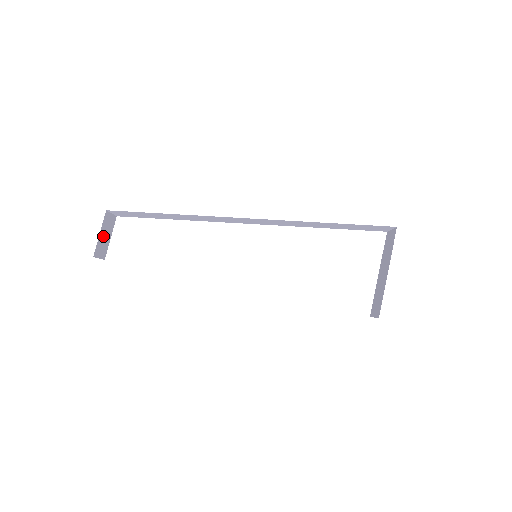
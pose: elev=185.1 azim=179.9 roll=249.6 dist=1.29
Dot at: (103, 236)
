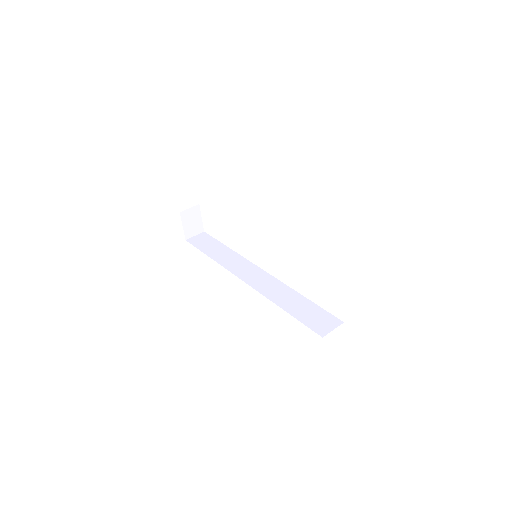
Dot at: (189, 224)
